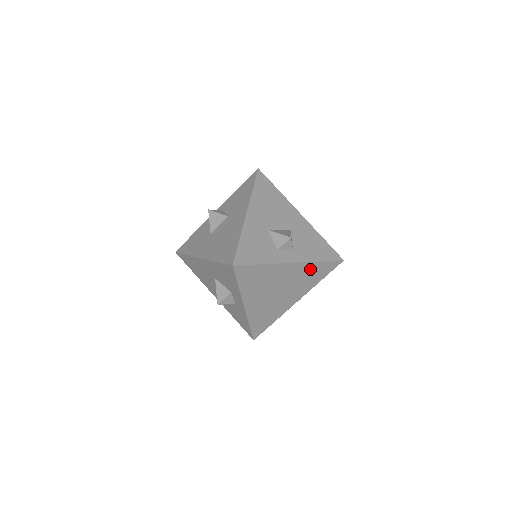
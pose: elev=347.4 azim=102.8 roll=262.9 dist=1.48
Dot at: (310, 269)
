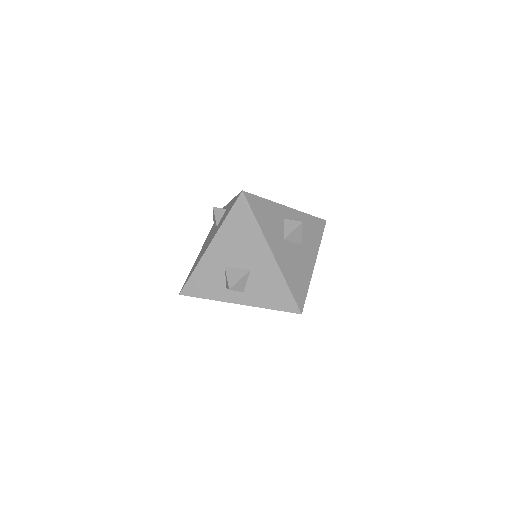
Dot at: occluded
